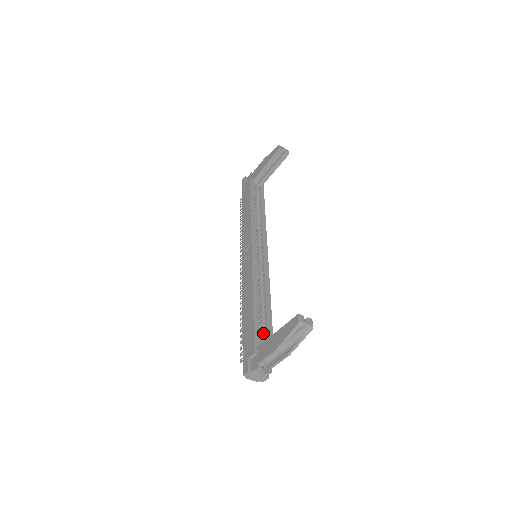
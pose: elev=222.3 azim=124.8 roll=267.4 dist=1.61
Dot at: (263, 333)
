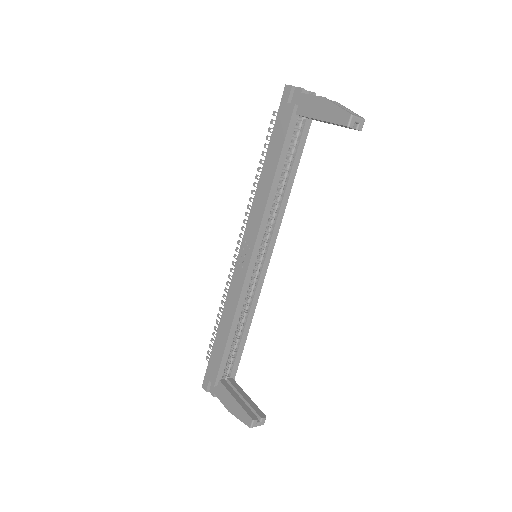
Dot at: (231, 360)
